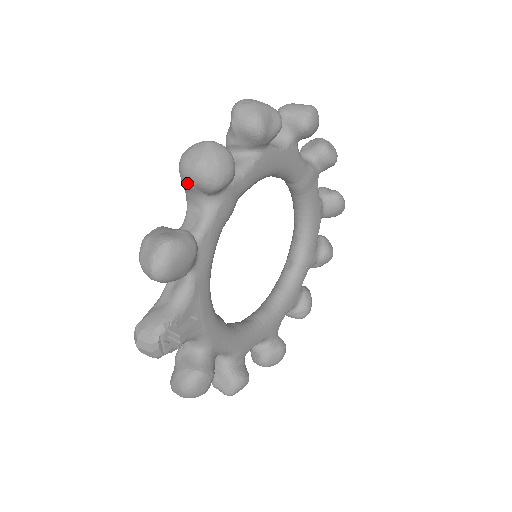
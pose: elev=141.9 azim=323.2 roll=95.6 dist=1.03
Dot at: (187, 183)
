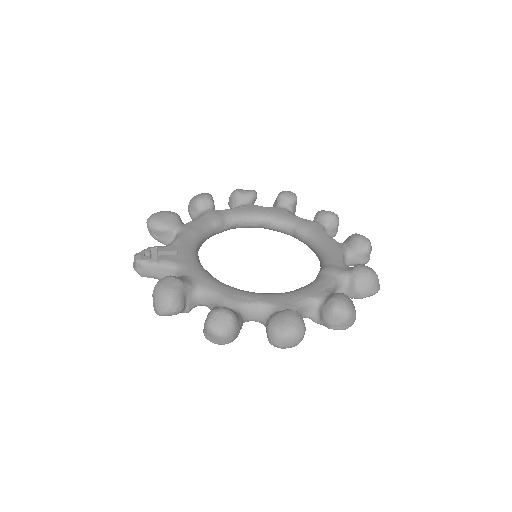
Dot at: (189, 212)
